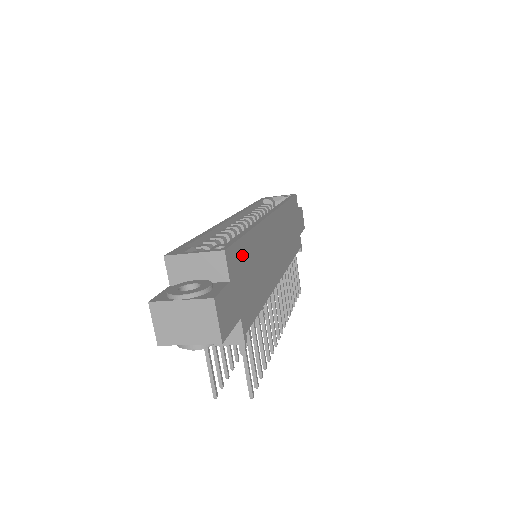
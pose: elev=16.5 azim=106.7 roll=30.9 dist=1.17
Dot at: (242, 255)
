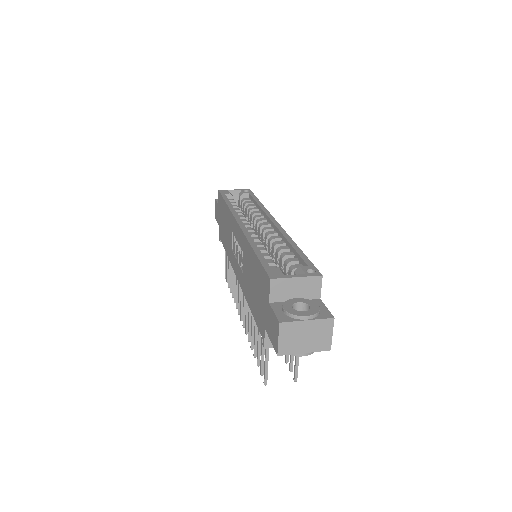
Dot at: occluded
